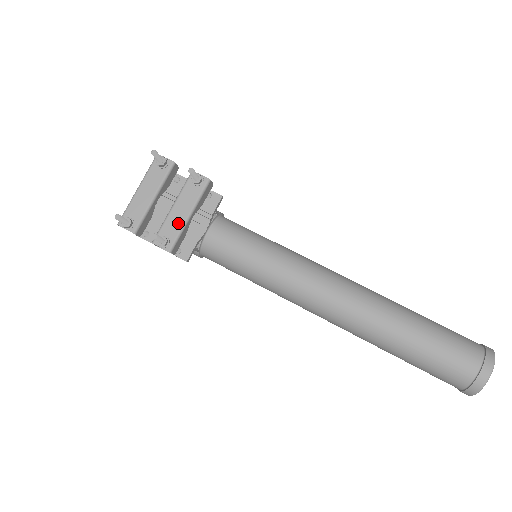
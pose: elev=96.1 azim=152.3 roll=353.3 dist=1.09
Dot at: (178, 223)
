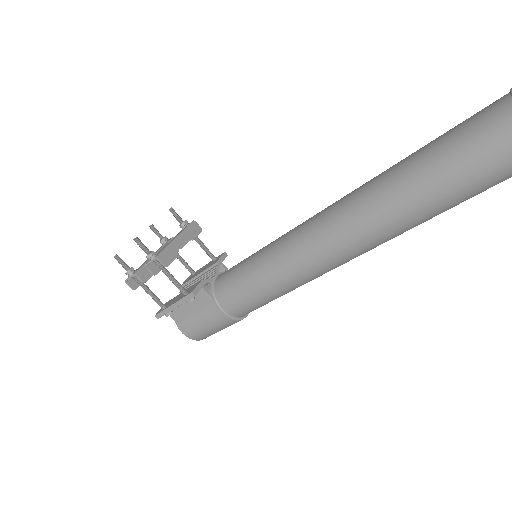
Dot at: (166, 245)
